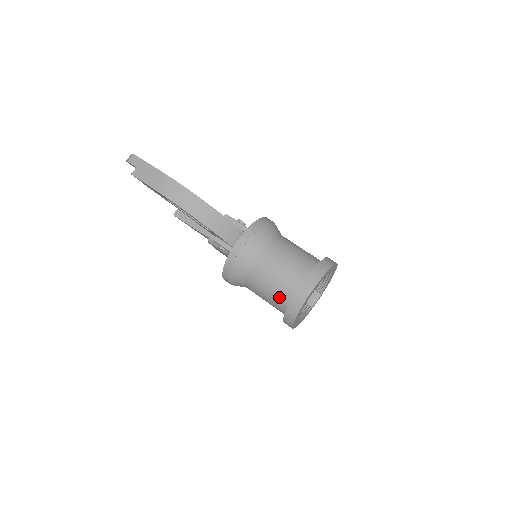
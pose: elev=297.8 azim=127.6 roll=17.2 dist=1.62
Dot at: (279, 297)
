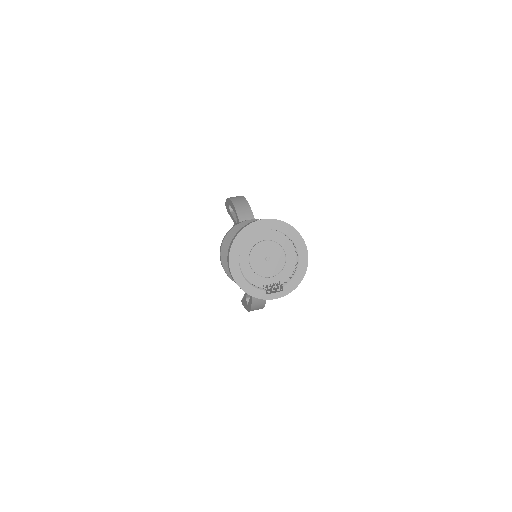
Dot at: occluded
